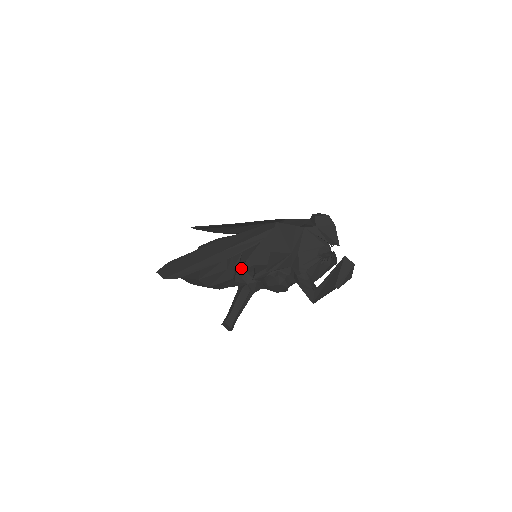
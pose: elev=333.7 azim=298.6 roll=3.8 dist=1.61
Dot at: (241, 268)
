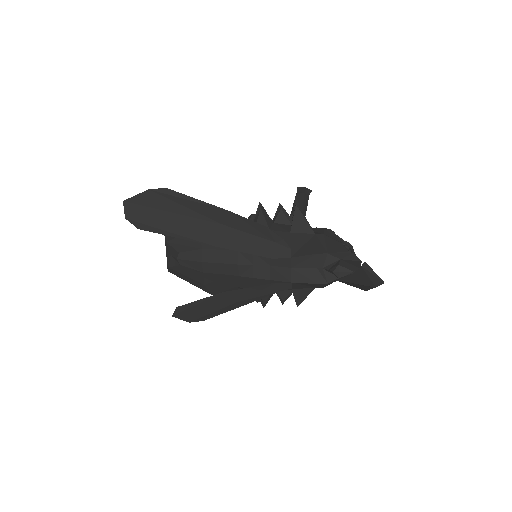
Dot at: (266, 303)
